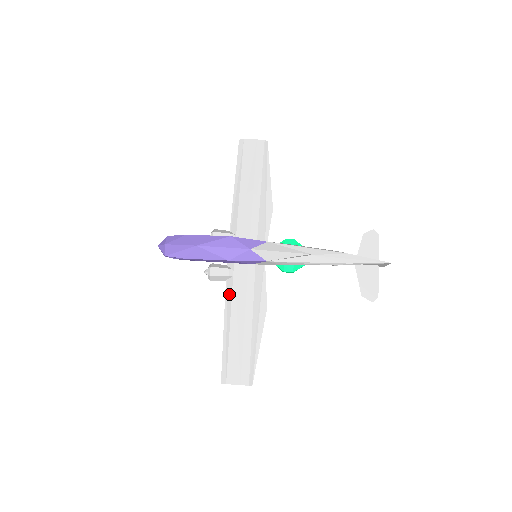
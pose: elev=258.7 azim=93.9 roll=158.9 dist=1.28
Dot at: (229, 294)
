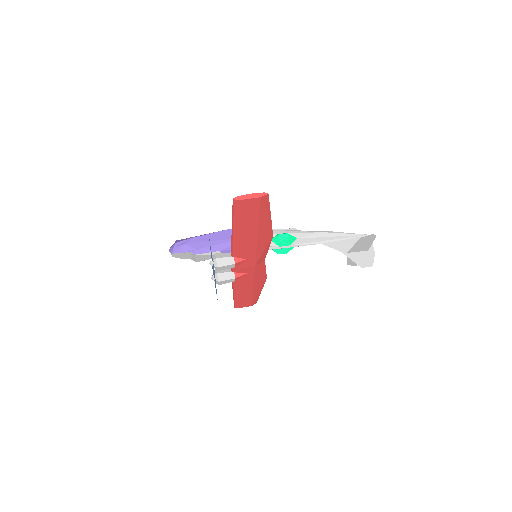
Dot at: occluded
